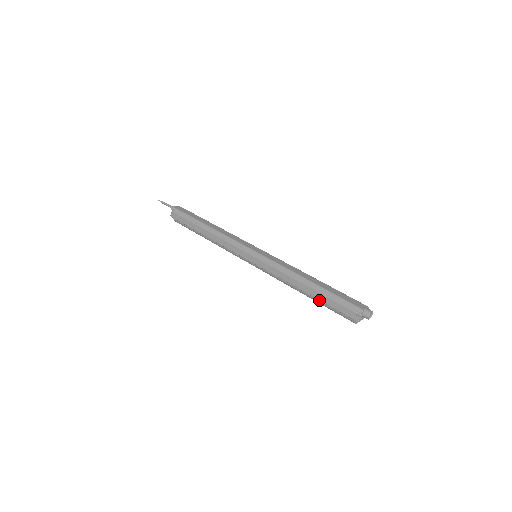
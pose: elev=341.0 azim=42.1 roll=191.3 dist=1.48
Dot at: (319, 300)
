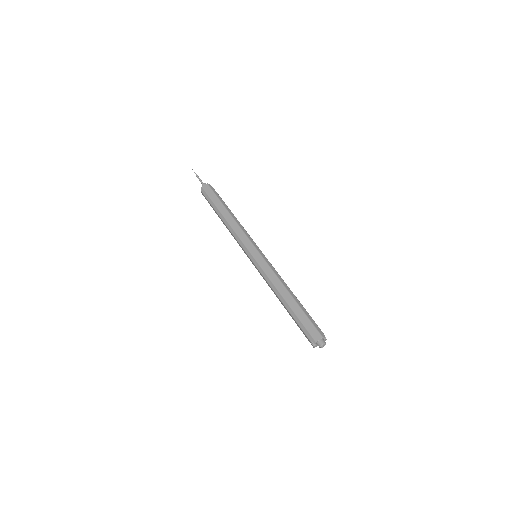
Dot at: occluded
